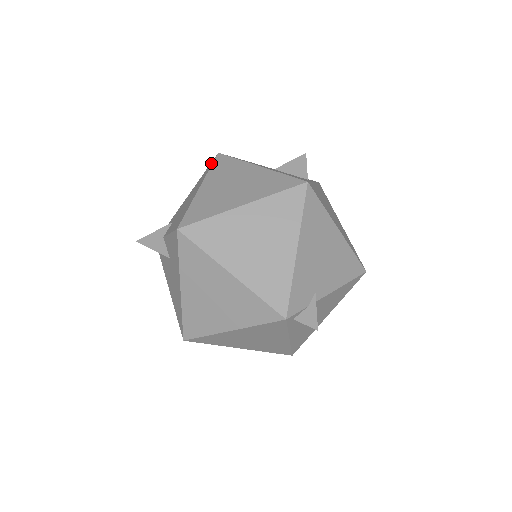
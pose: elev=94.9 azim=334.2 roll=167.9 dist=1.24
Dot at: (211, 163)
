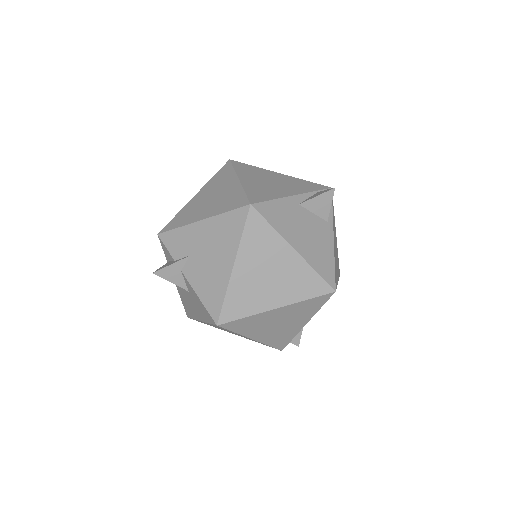
Dot at: (241, 216)
